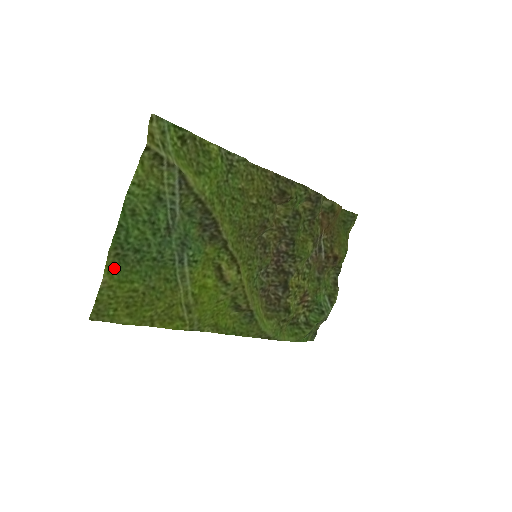
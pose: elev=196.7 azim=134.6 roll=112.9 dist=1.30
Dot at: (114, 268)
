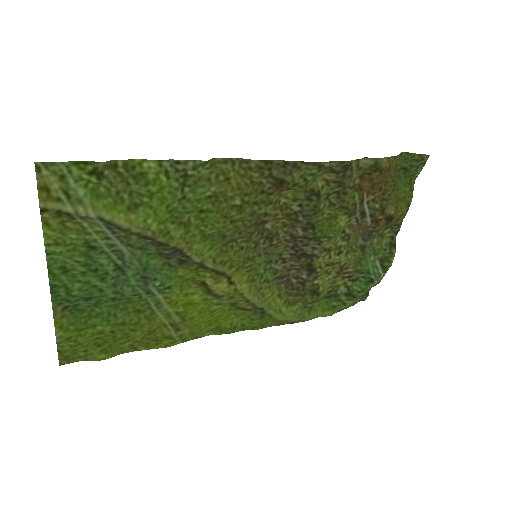
Dot at: (67, 321)
